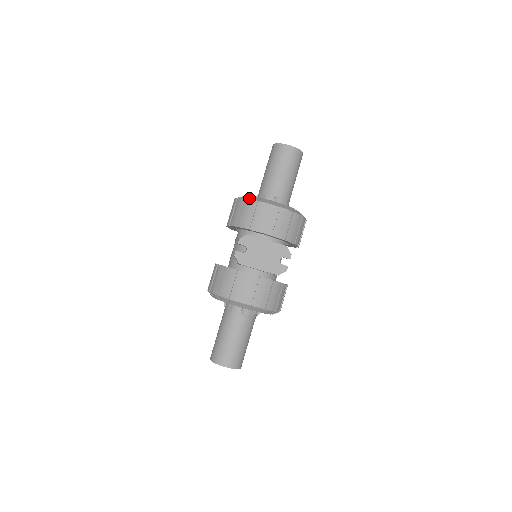
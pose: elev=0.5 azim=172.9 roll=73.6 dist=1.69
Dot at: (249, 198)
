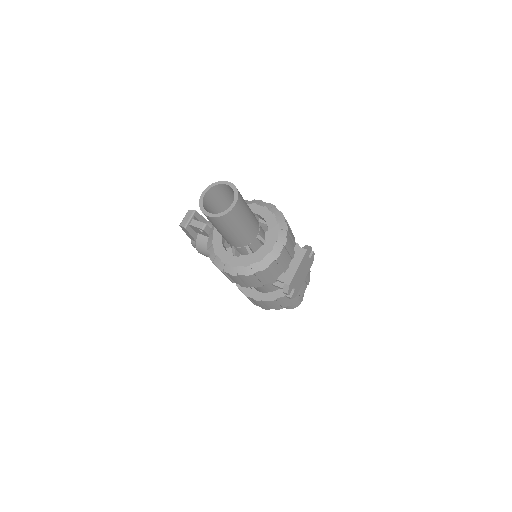
Dot at: (256, 270)
